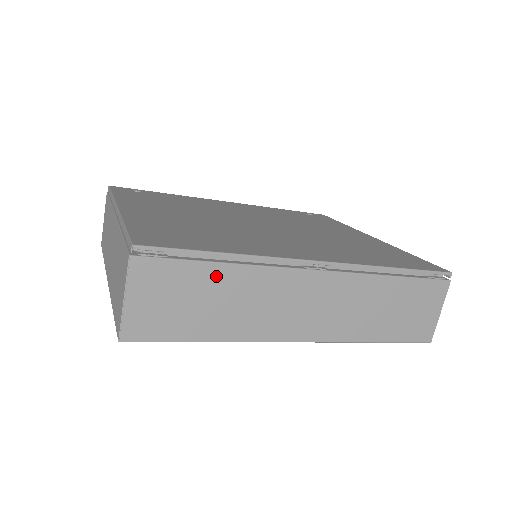
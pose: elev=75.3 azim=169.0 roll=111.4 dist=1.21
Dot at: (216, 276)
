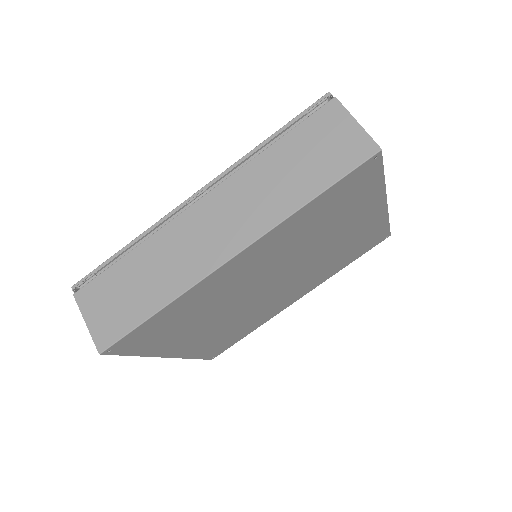
Dot at: (130, 264)
